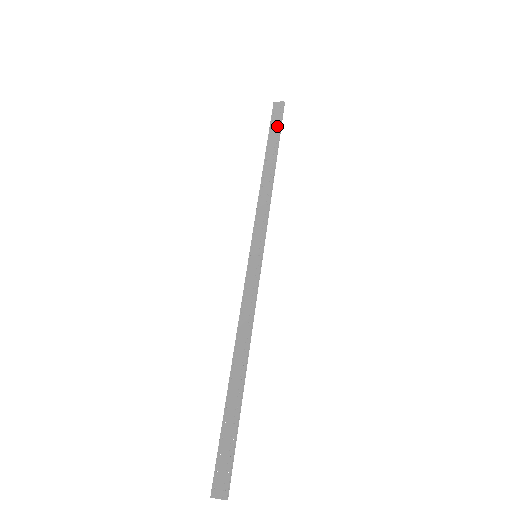
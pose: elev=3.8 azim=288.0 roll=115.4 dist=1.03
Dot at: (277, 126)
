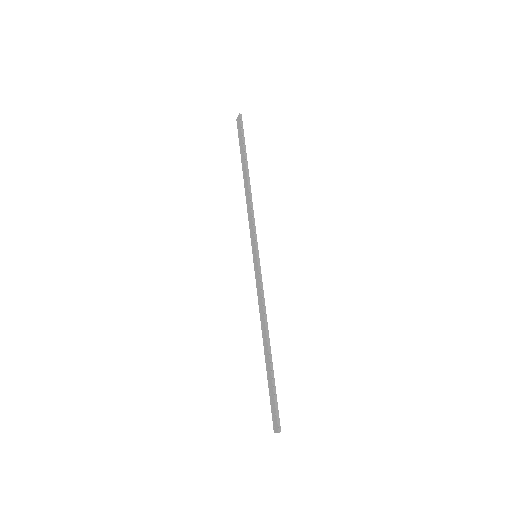
Dot at: (241, 140)
